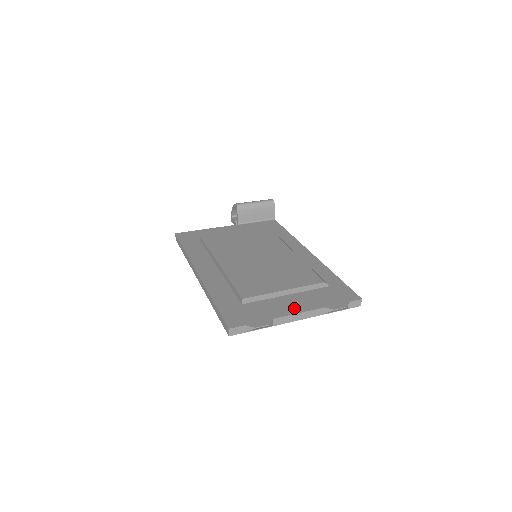
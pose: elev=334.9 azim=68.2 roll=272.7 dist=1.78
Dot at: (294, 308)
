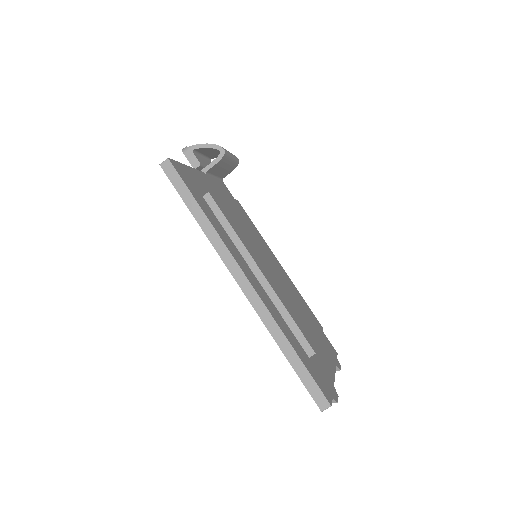
Dot at: (330, 367)
